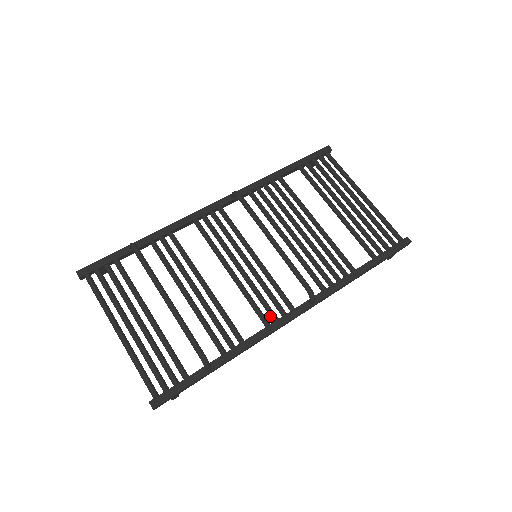
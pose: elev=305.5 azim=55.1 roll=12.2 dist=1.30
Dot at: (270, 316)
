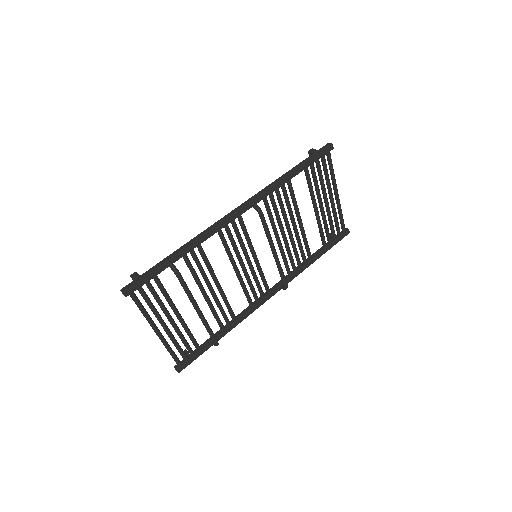
Dot at: (255, 299)
